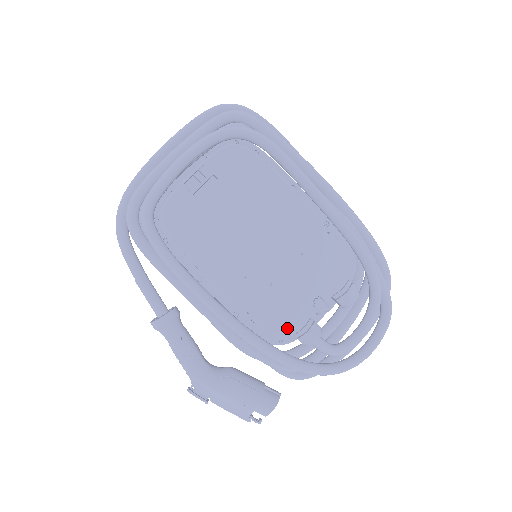
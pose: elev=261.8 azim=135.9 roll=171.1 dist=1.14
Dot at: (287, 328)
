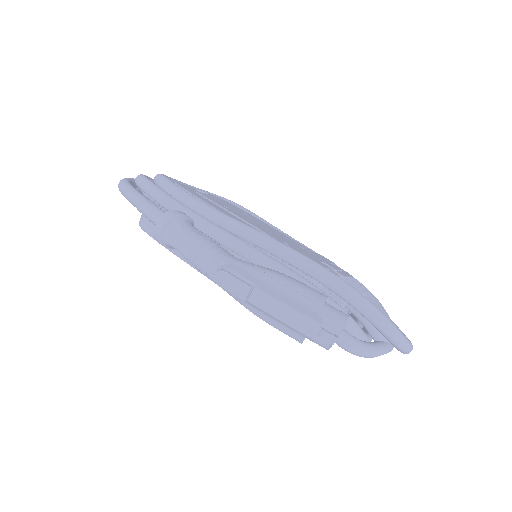
Dot at: occluded
